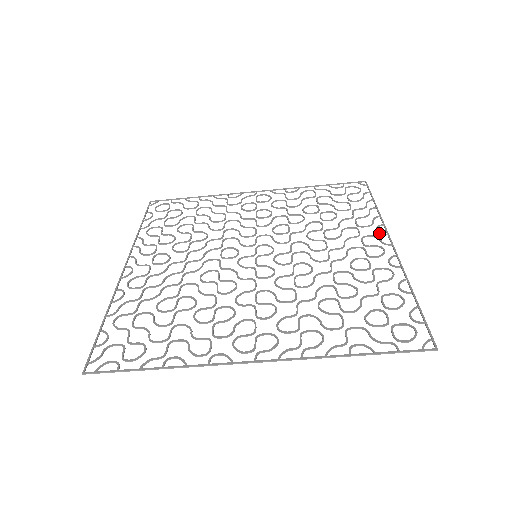
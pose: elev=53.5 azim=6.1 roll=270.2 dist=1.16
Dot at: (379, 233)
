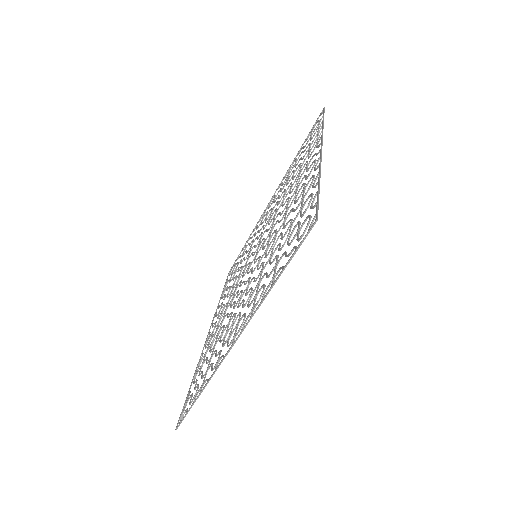
Dot at: occluded
